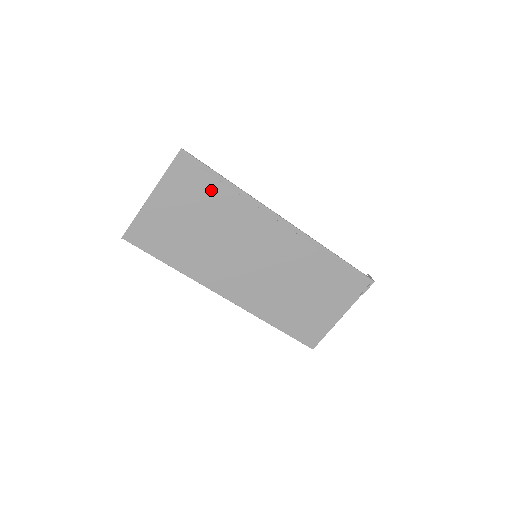
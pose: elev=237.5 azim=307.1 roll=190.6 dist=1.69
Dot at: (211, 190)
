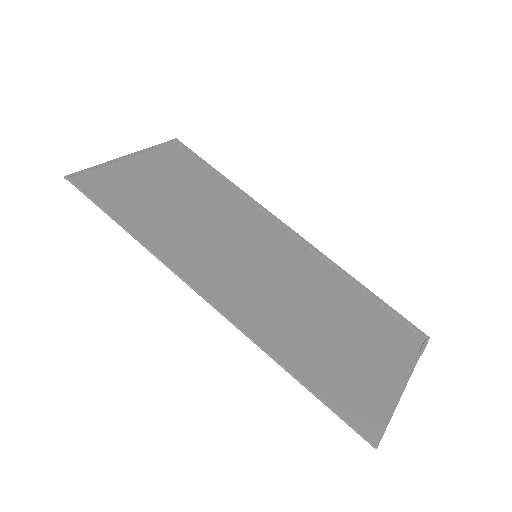
Dot at: (202, 176)
